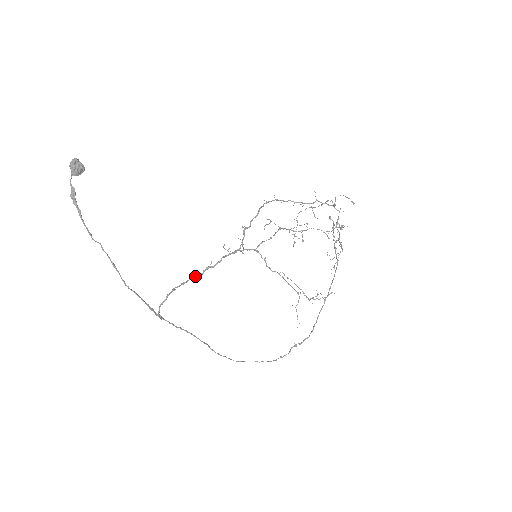
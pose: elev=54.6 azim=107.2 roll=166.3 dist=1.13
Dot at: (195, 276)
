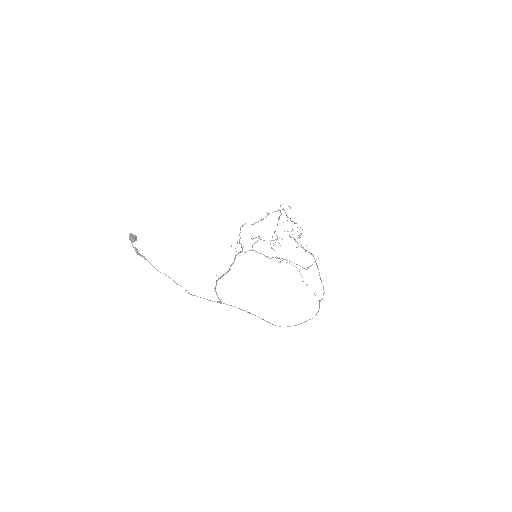
Dot at: (226, 272)
